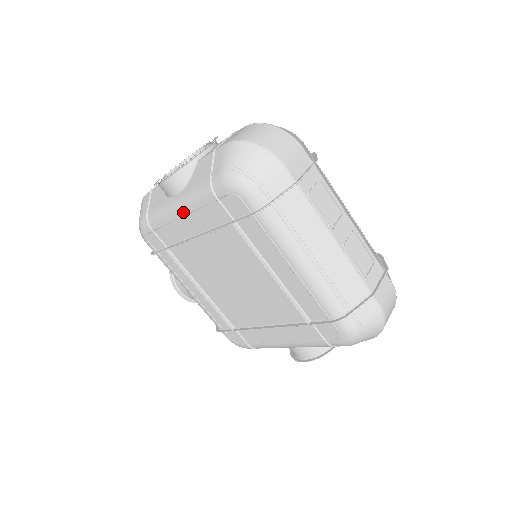
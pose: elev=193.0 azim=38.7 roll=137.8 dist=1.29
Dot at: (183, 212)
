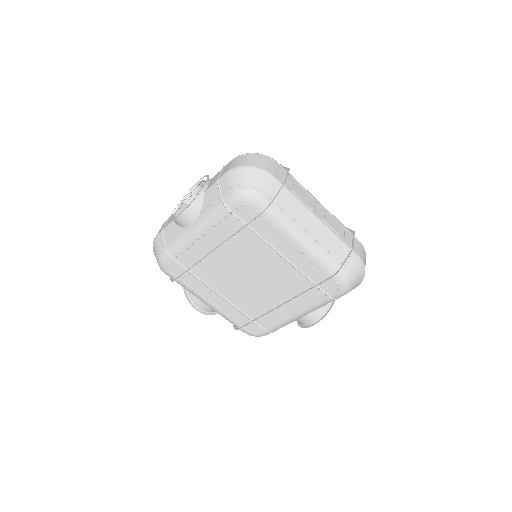
Dot at: (202, 233)
